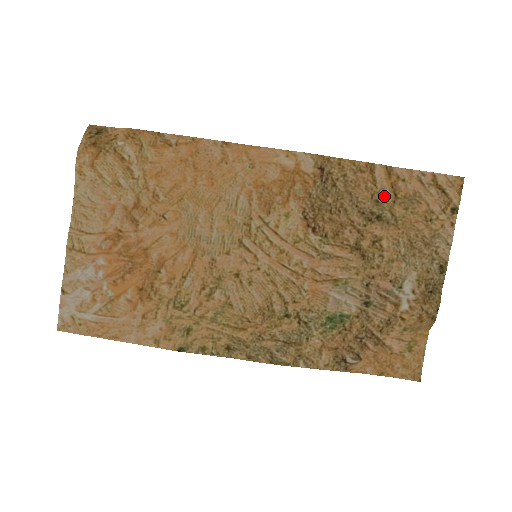
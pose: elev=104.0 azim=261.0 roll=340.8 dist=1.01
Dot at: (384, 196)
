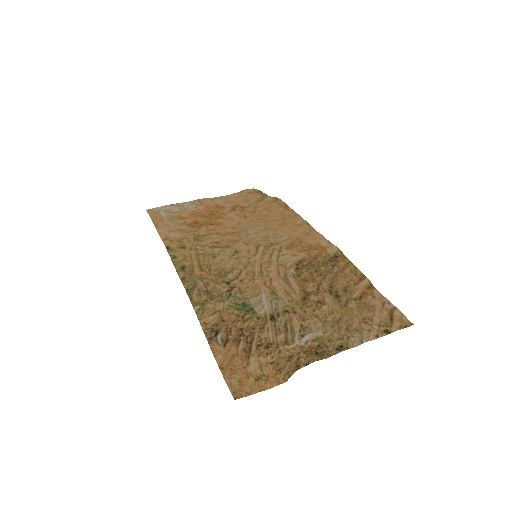
Dot at: (353, 292)
